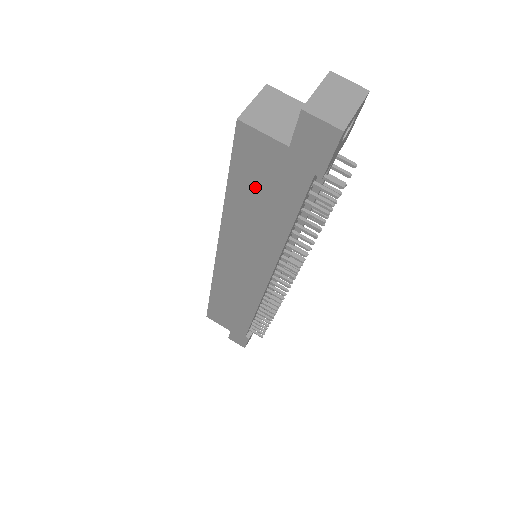
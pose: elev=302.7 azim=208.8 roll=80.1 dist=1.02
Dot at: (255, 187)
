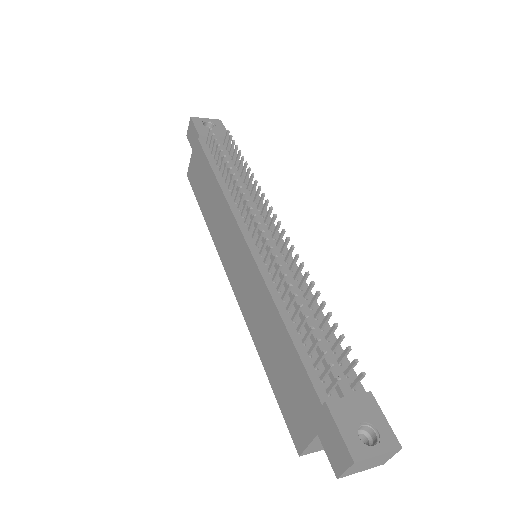
Dot at: (201, 187)
